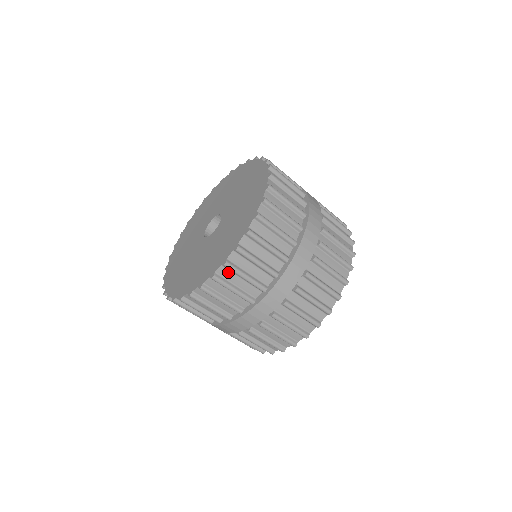
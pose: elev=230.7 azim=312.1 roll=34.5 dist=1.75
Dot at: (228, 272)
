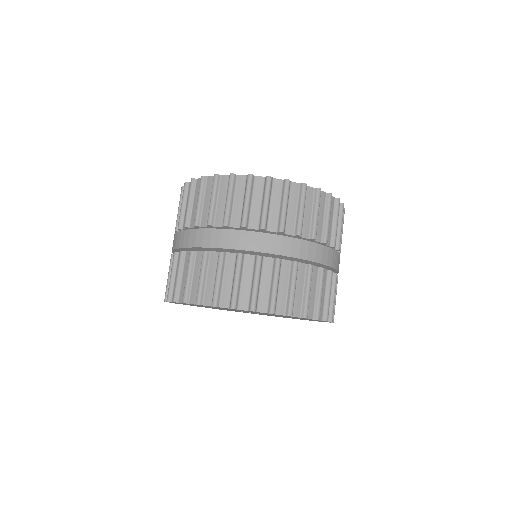
Dot at: (243, 185)
